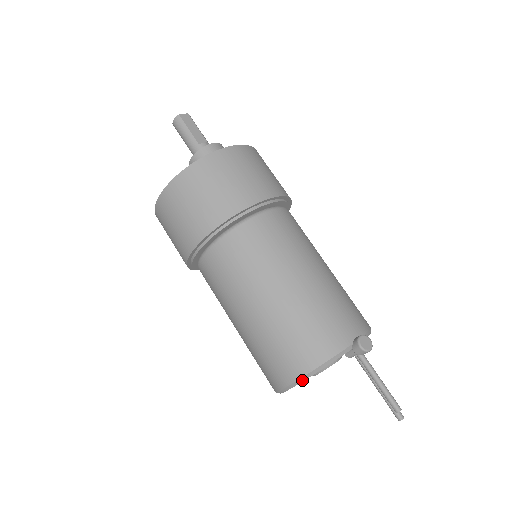
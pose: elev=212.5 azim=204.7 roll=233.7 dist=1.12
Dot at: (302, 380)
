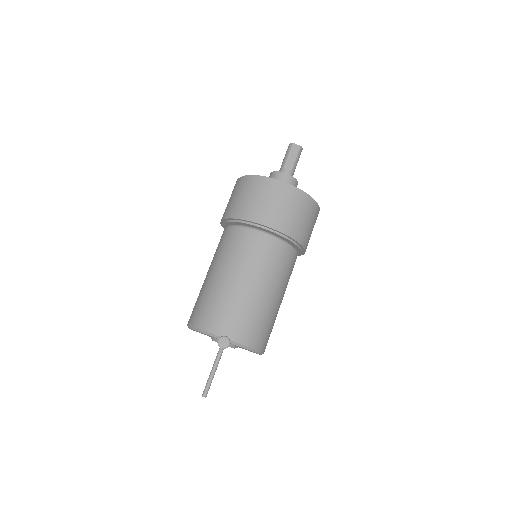
Dot at: (190, 328)
